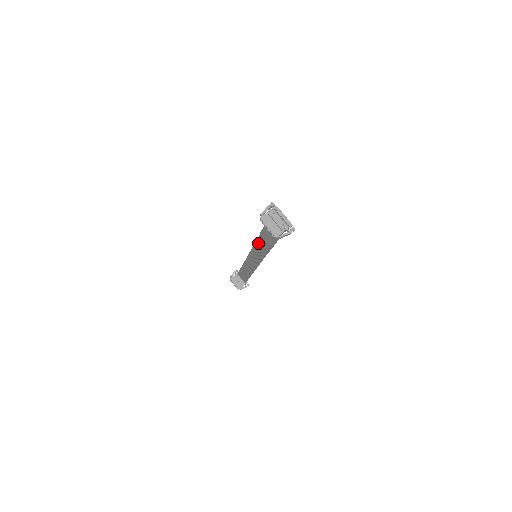
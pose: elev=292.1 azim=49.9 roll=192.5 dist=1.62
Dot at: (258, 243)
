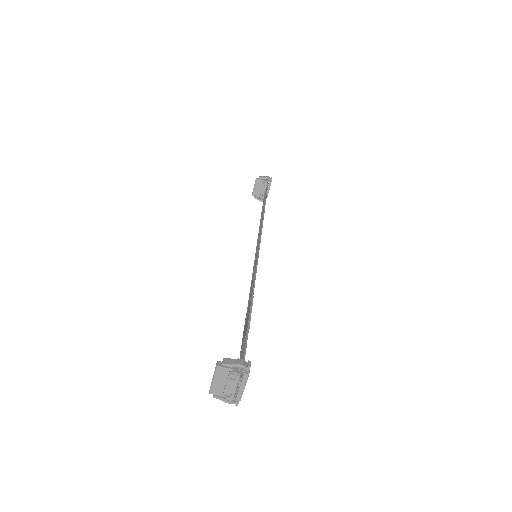
Dot at: (254, 276)
